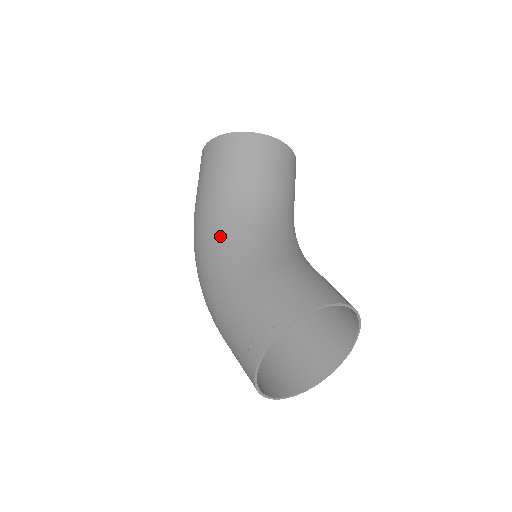
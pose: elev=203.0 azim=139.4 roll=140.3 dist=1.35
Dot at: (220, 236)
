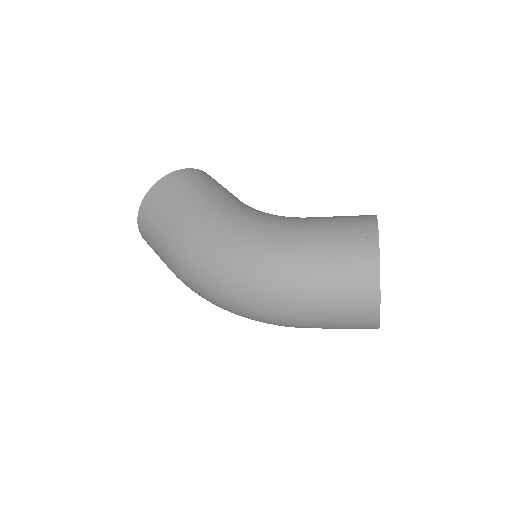
Dot at: (244, 220)
